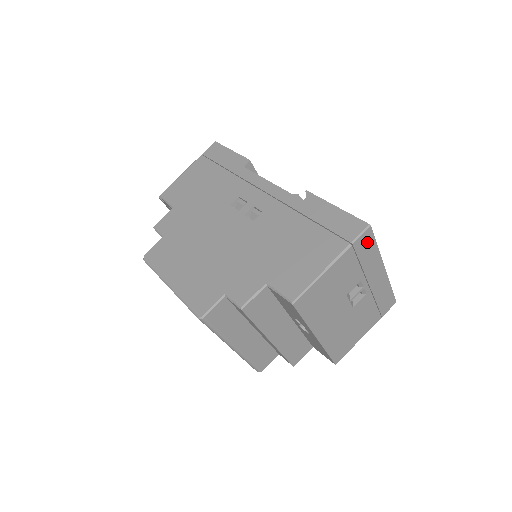
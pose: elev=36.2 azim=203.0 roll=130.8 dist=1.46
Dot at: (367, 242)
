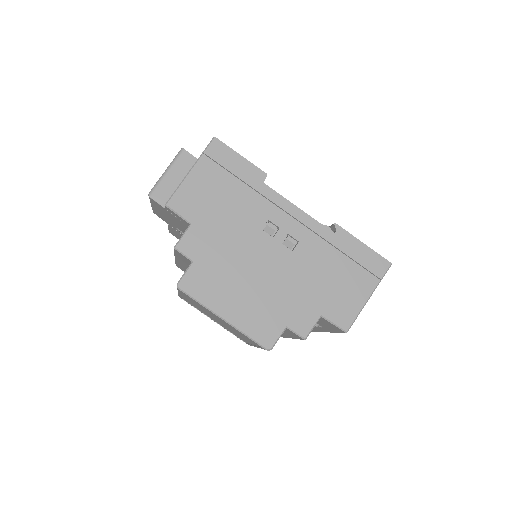
Dot at: occluded
